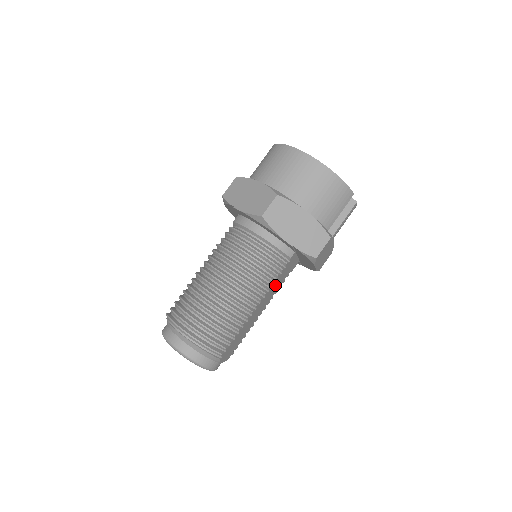
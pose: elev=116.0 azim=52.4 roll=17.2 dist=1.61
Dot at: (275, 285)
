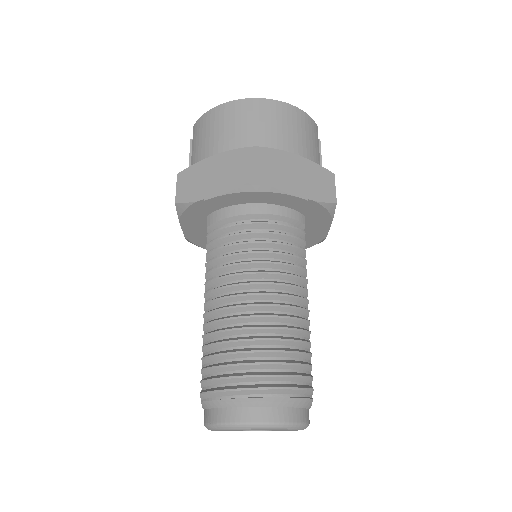
Dot at: occluded
